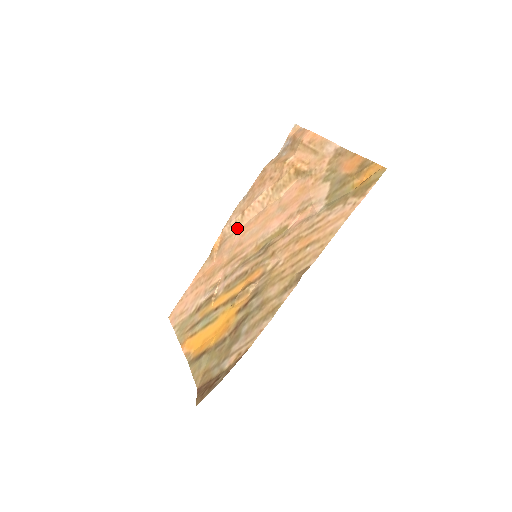
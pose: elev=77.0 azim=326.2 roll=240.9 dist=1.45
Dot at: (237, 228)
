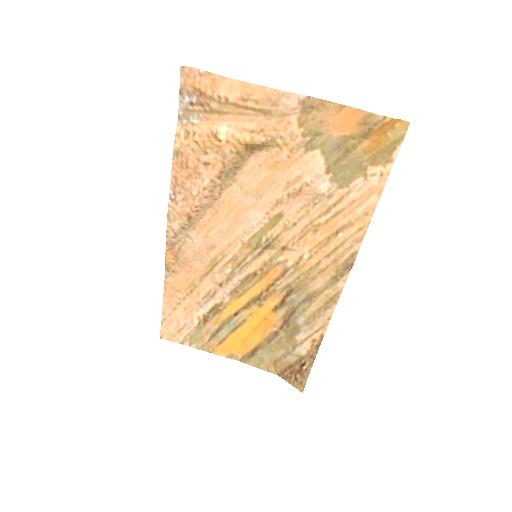
Dot at: (188, 232)
